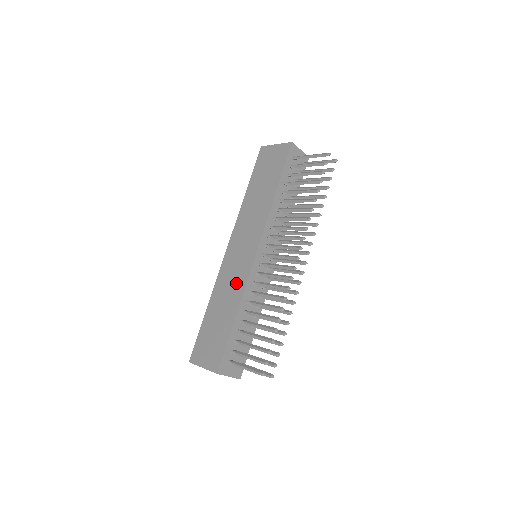
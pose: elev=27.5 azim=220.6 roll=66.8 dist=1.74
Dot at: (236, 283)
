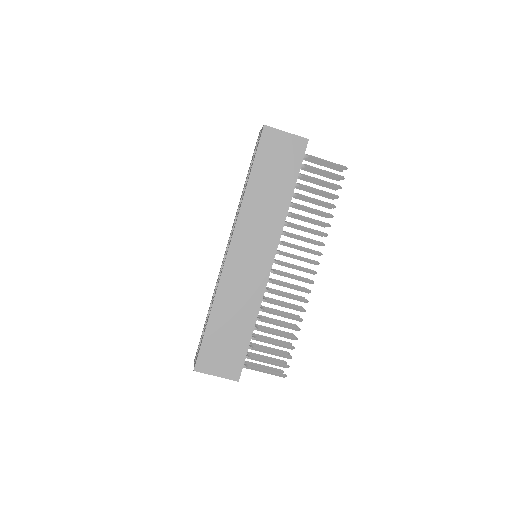
Dot at: (250, 292)
